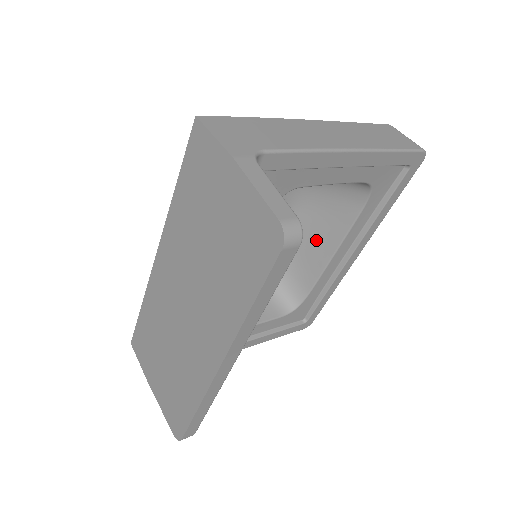
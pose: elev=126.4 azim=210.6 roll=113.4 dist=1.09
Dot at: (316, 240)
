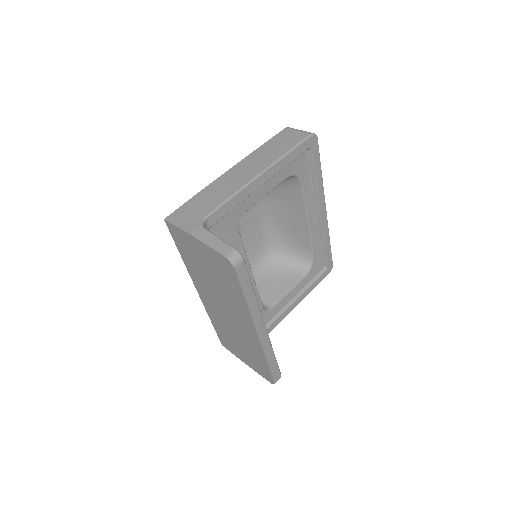
Dot at: (292, 219)
